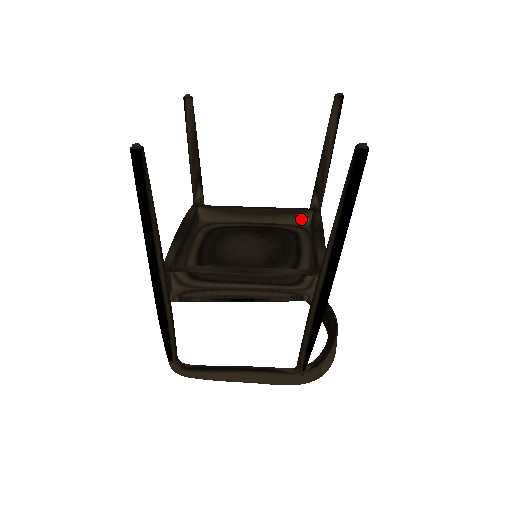
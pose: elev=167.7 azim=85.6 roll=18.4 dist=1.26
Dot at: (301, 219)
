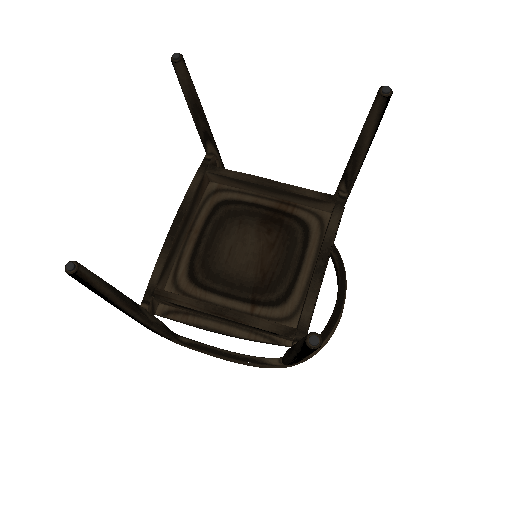
Dot at: (321, 206)
